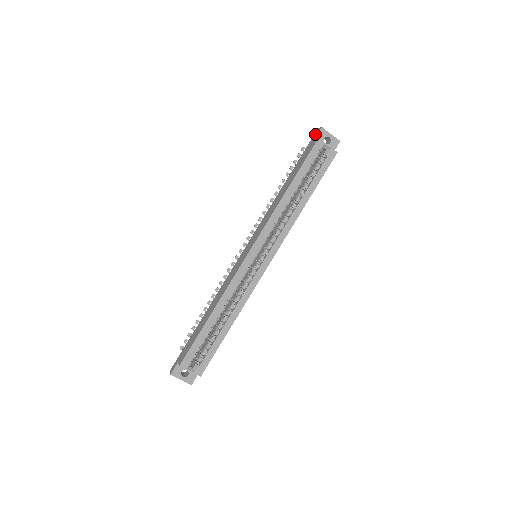
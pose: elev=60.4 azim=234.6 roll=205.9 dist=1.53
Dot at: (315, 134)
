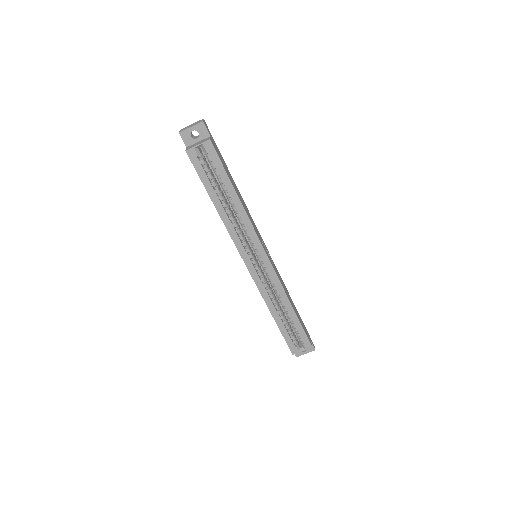
Dot at: (183, 139)
